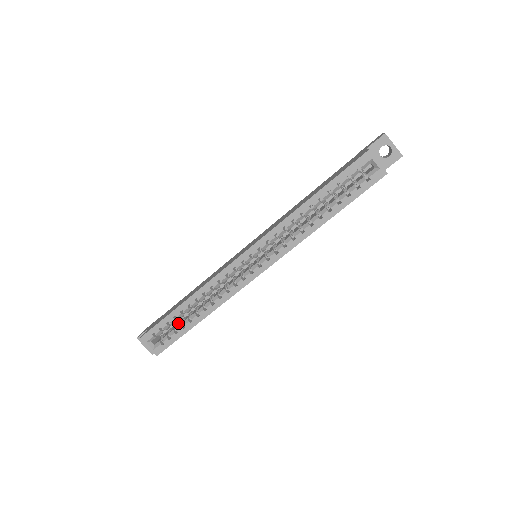
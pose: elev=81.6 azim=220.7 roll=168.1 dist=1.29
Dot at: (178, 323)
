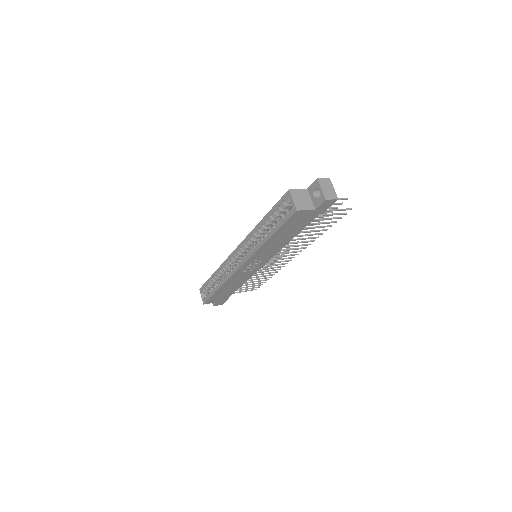
Dot at: occluded
